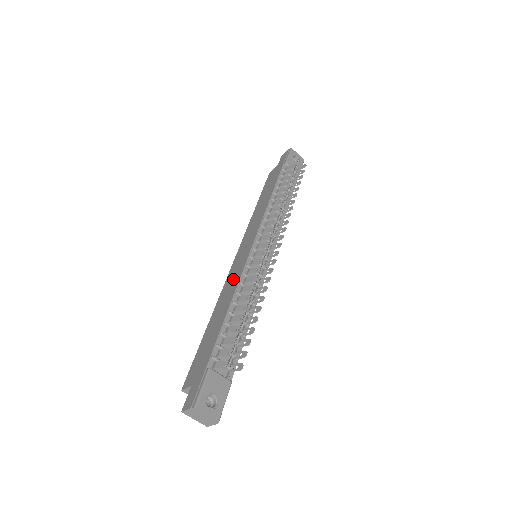
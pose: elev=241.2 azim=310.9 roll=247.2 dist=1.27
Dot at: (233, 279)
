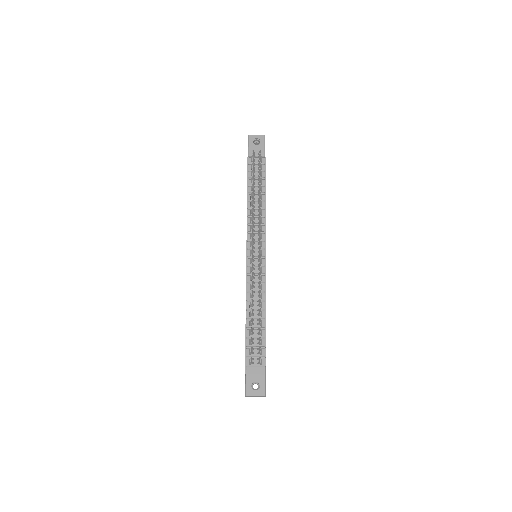
Dot at: occluded
